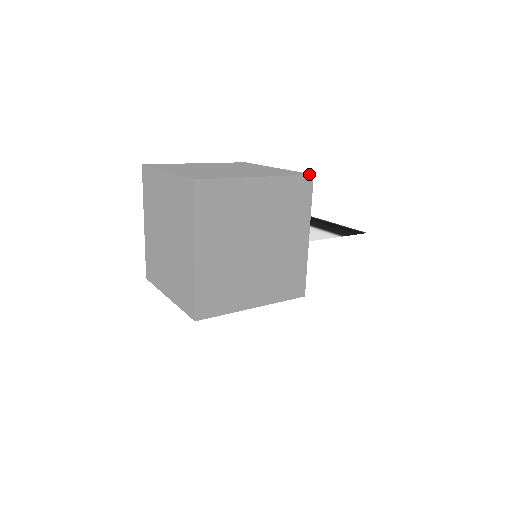
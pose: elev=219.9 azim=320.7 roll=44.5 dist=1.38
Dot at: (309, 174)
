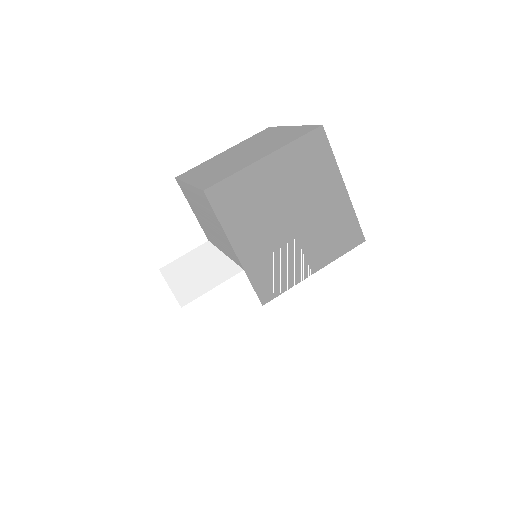
Dot at: (364, 237)
